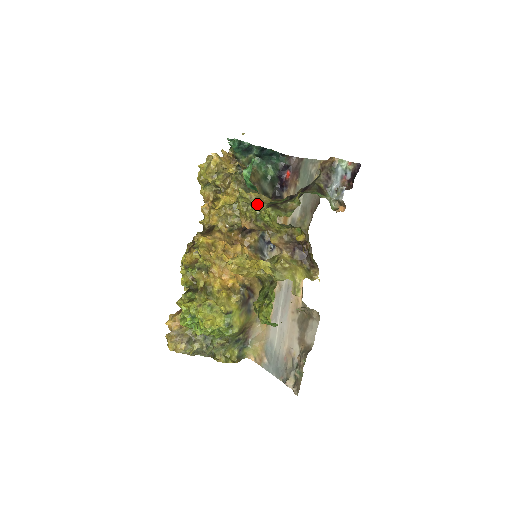
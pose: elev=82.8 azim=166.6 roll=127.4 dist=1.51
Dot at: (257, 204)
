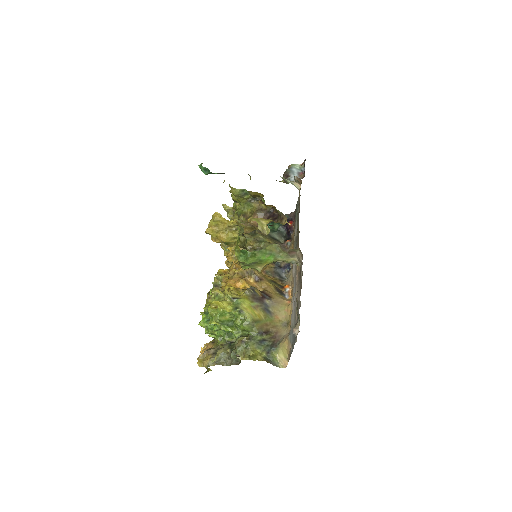
Dot at: (233, 204)
